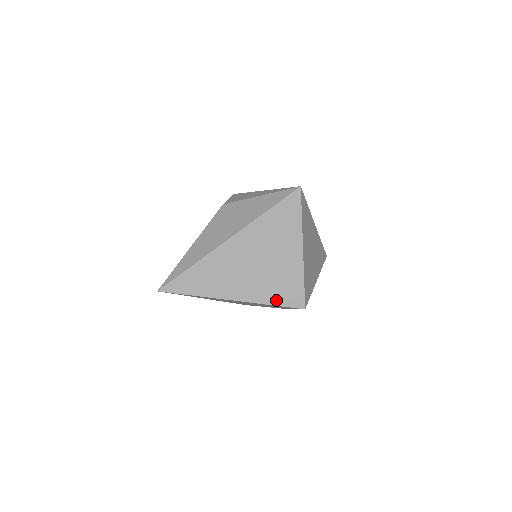
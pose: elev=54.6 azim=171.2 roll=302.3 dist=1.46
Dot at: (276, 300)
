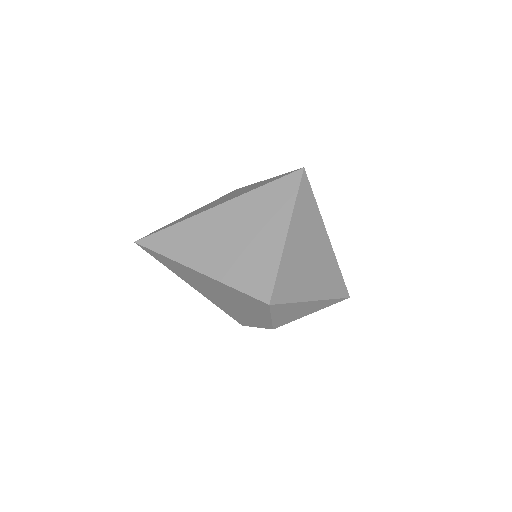
Dot at: (241, 284)
